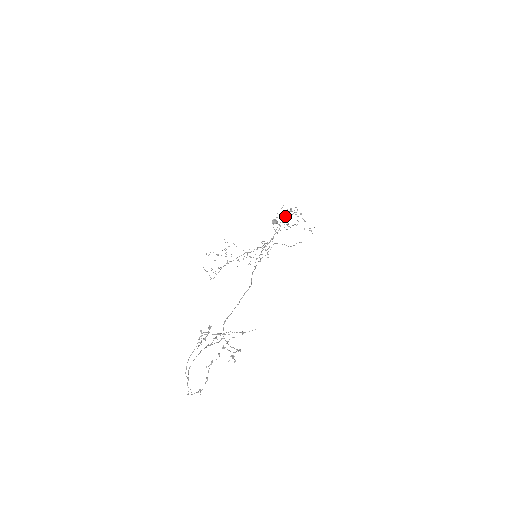
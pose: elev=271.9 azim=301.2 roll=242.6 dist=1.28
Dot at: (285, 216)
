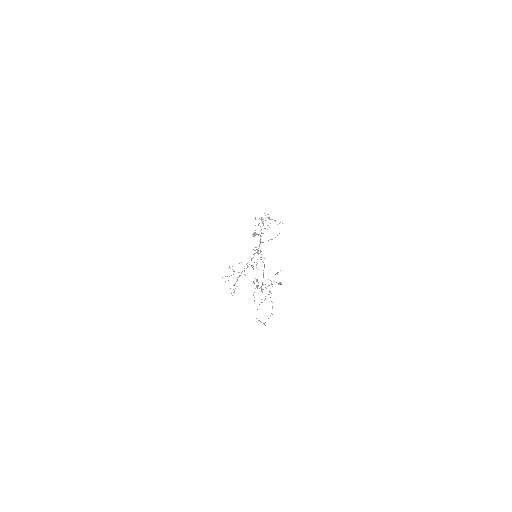
Dot at: occluded
